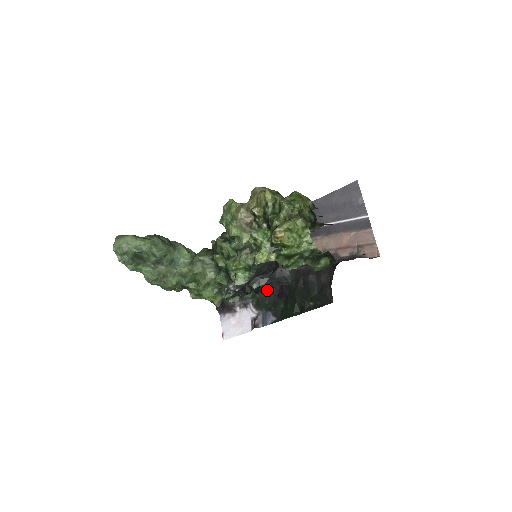
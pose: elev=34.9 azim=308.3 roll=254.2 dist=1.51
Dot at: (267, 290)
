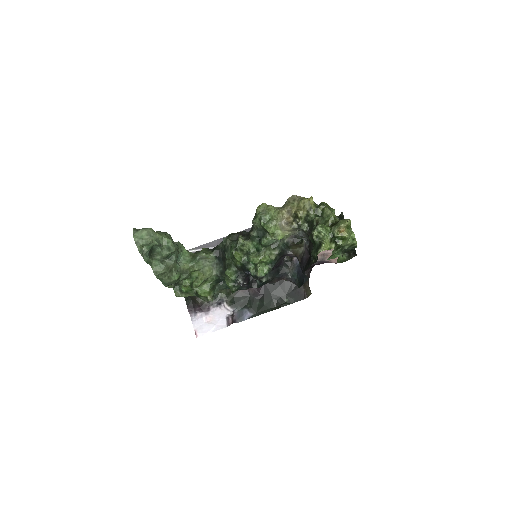
Dot at: (242, 290)
